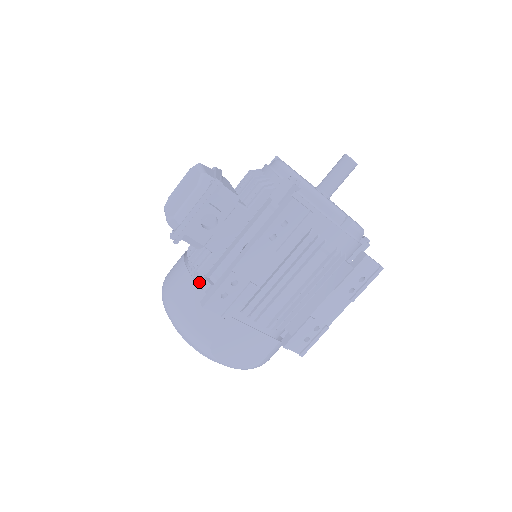
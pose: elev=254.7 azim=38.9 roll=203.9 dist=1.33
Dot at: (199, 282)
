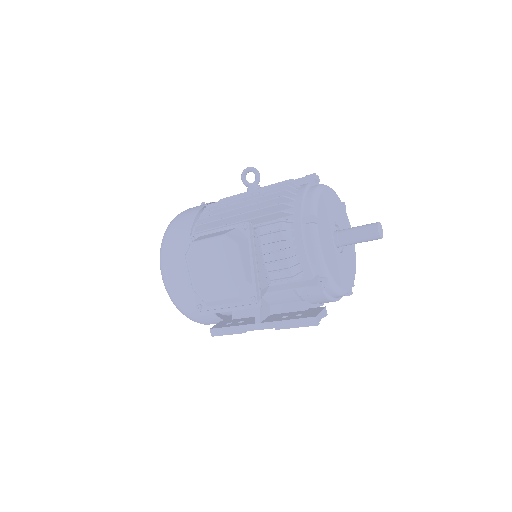
Dot at: occluded
